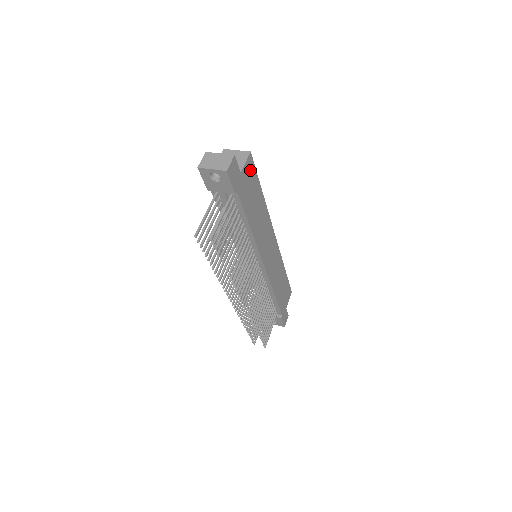
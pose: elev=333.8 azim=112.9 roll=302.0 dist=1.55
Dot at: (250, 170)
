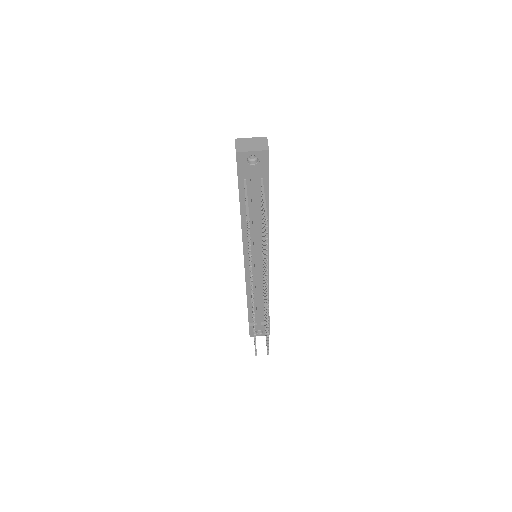
Dot at: occluded
